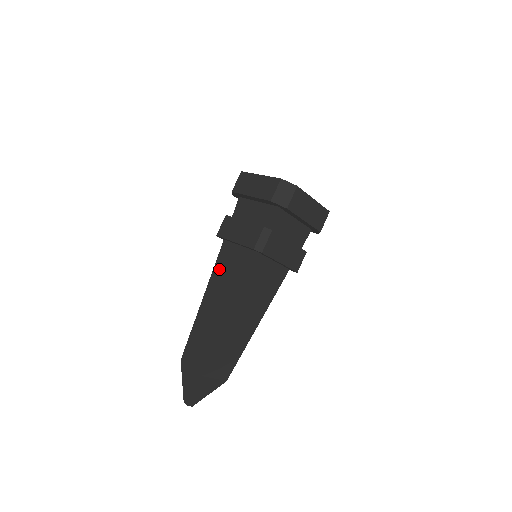
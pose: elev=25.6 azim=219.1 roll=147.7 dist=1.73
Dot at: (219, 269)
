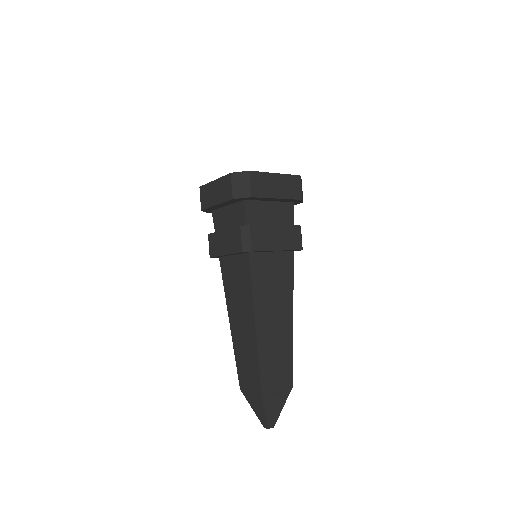
Dot at: (228, 287)
